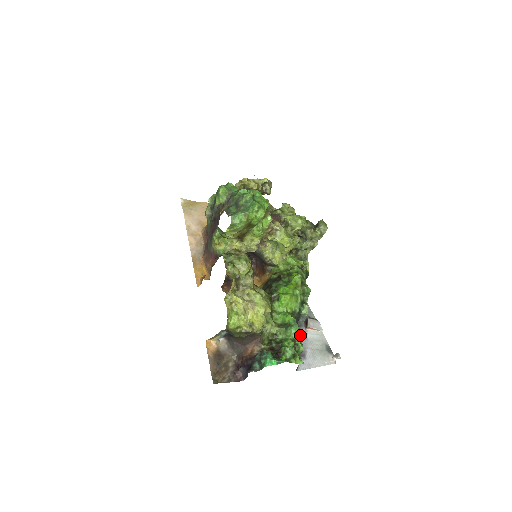
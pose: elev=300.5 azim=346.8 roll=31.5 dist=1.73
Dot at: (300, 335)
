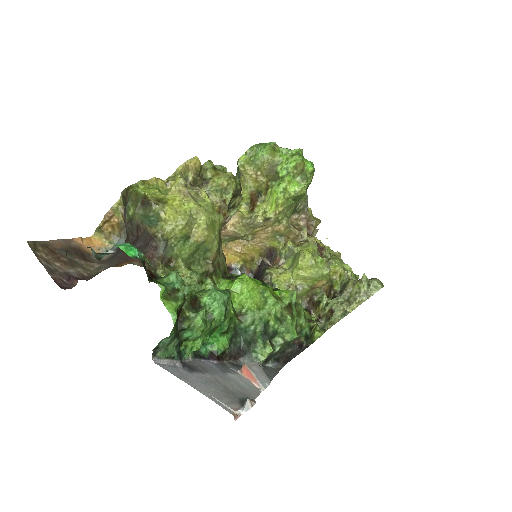
Dot at: (216, 309)
